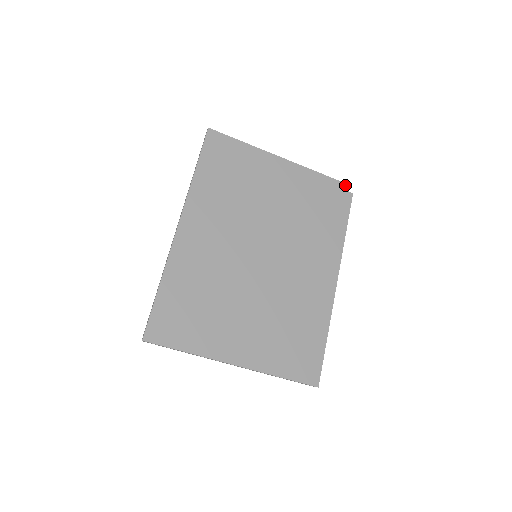
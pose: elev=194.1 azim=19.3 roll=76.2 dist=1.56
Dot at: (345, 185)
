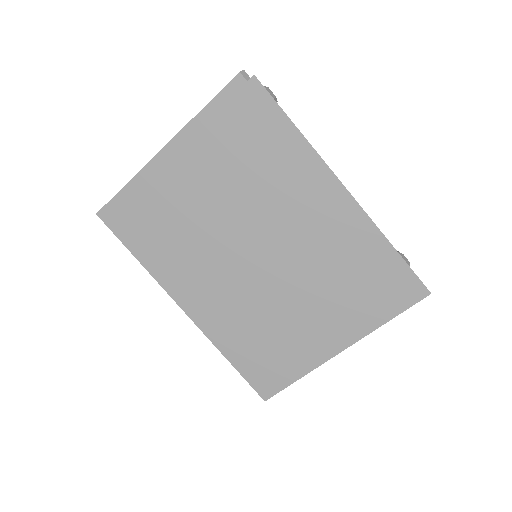
Dot at: (237, 79)
